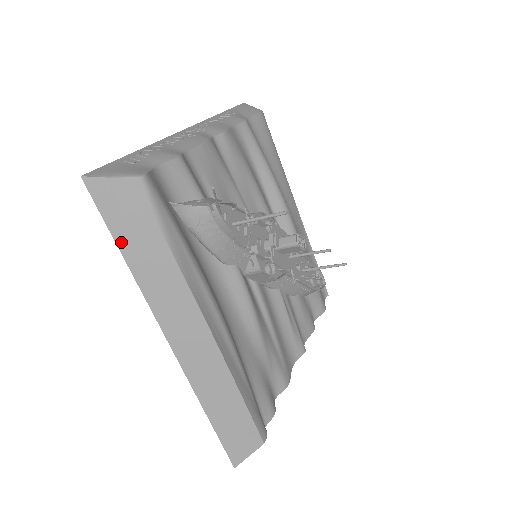
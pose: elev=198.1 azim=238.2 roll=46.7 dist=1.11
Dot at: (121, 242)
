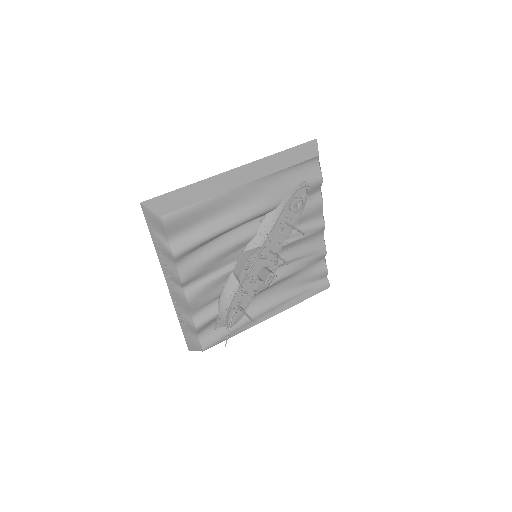
Dot at: occluded
